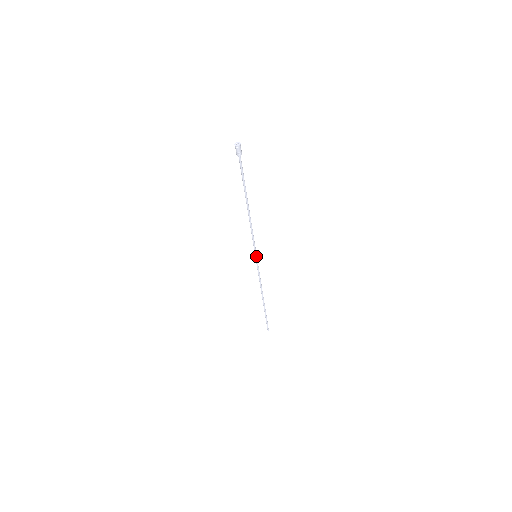
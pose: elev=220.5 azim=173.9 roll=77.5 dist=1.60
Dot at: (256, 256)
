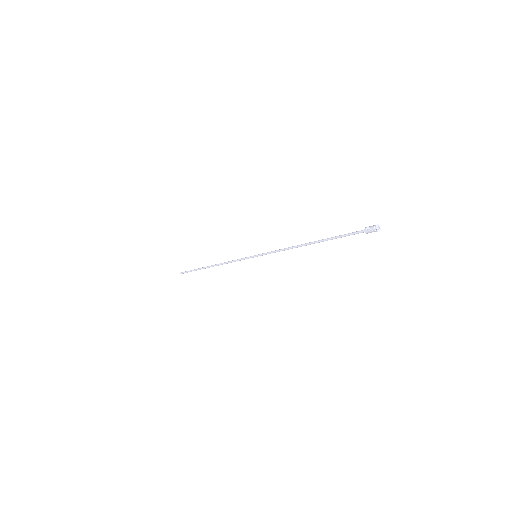
Dot at: (257, 256)
